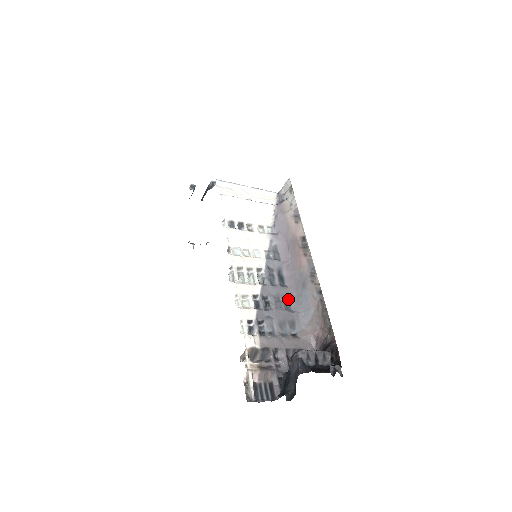
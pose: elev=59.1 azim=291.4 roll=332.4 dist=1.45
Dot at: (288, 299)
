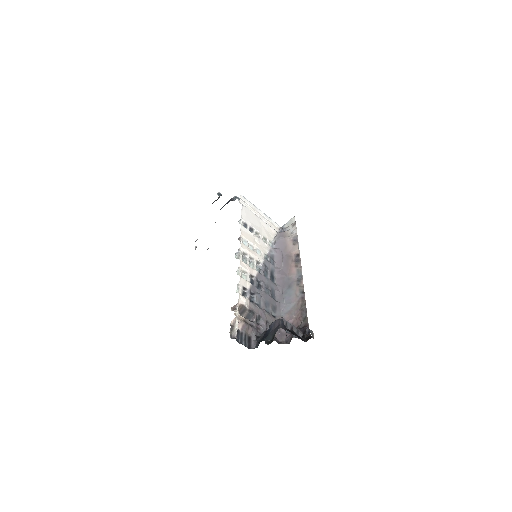
Dot at: (274, 292)
